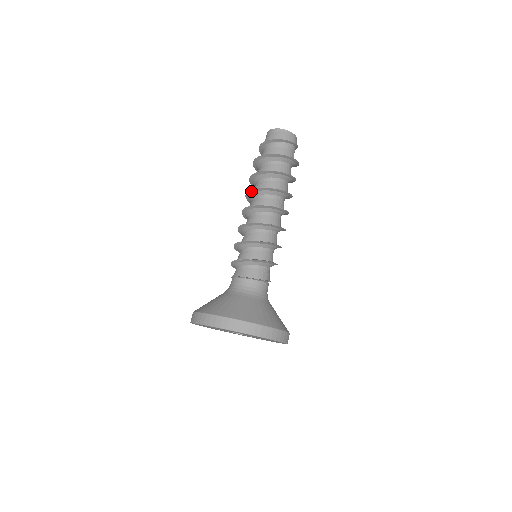
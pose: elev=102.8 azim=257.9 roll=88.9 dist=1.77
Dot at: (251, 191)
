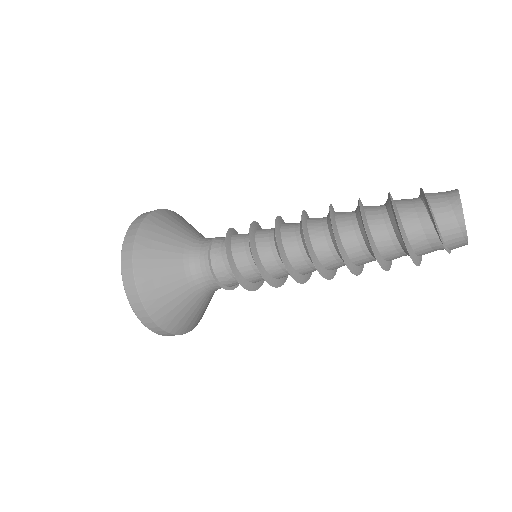
Dot at: (331, 223)
